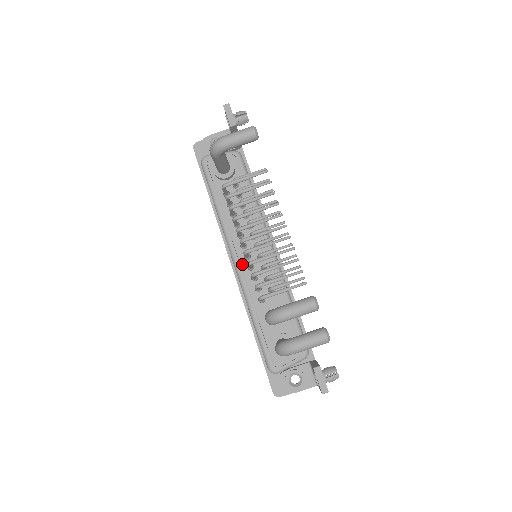
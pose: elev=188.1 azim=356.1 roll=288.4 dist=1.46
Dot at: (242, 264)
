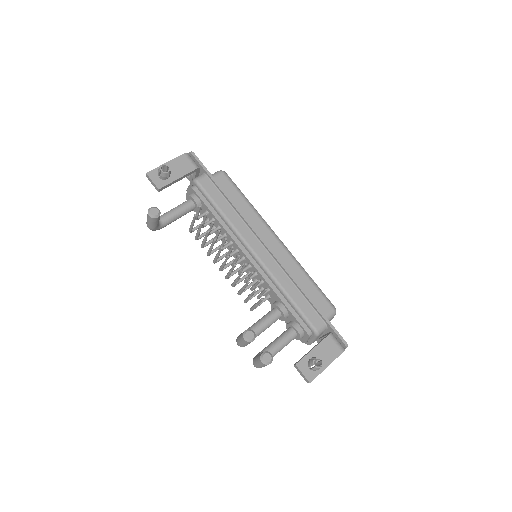
Dot at: (245, 271)
